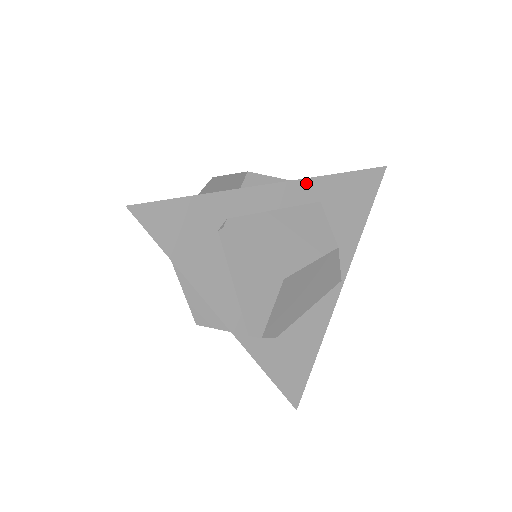
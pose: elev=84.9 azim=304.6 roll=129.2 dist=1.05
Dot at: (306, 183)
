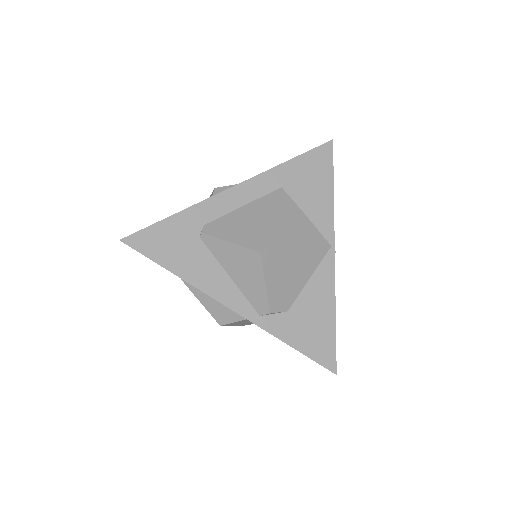
Dot at: (262, 177)
